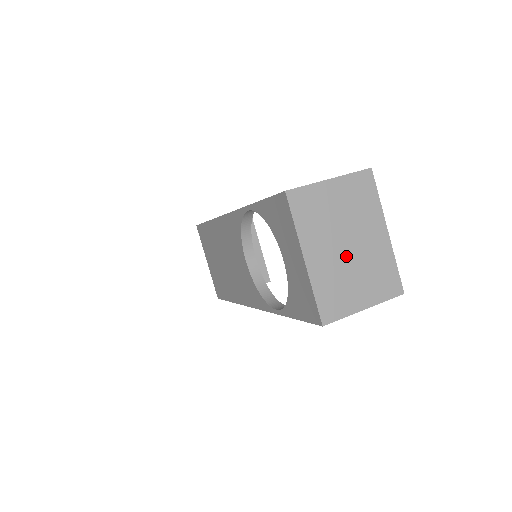
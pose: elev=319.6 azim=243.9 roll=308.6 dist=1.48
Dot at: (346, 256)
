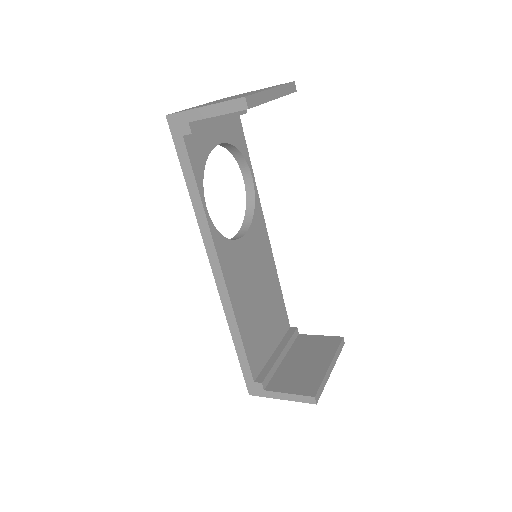
Dot at: occluded
